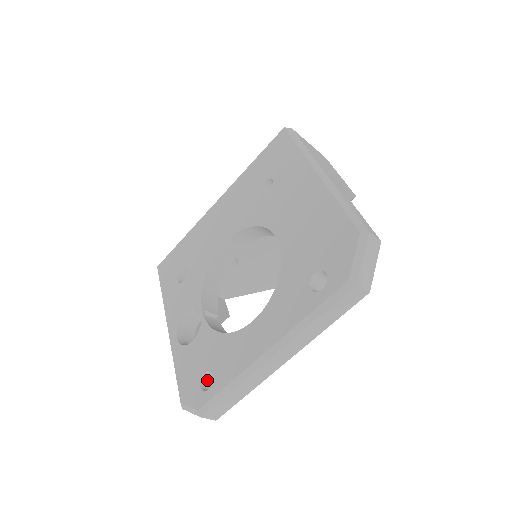
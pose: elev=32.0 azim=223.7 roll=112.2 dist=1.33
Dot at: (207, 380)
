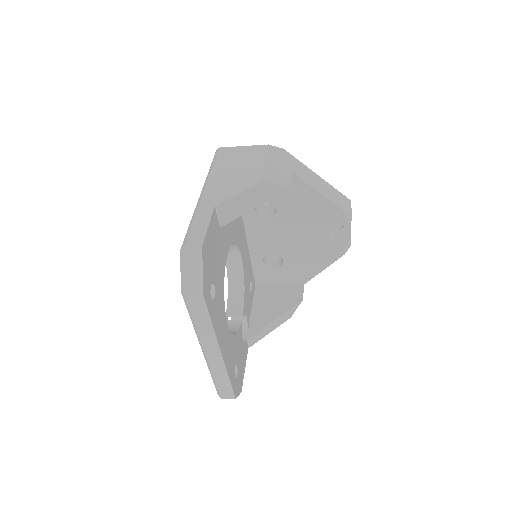
Dot at: occluded
